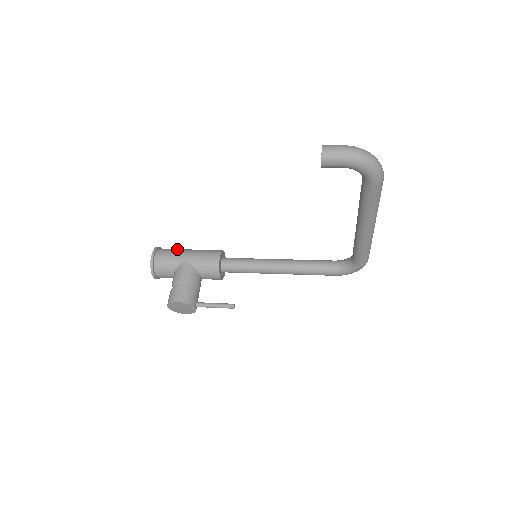
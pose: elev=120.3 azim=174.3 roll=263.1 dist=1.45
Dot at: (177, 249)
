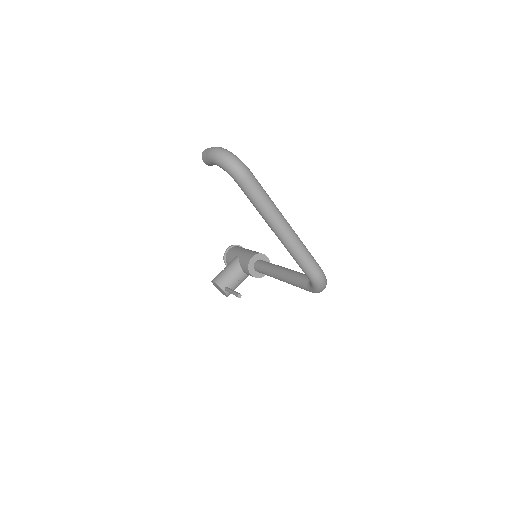
Dot at: (244, 248)
